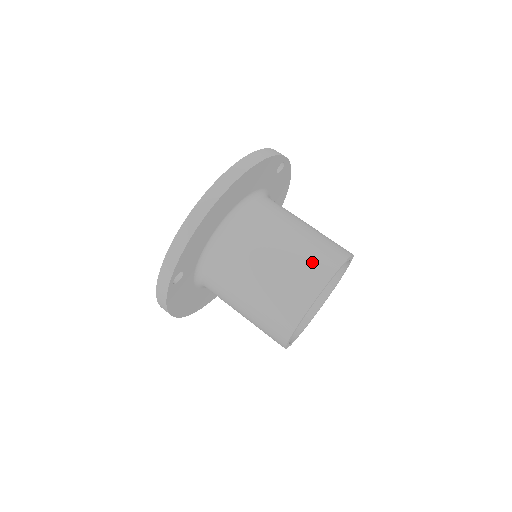
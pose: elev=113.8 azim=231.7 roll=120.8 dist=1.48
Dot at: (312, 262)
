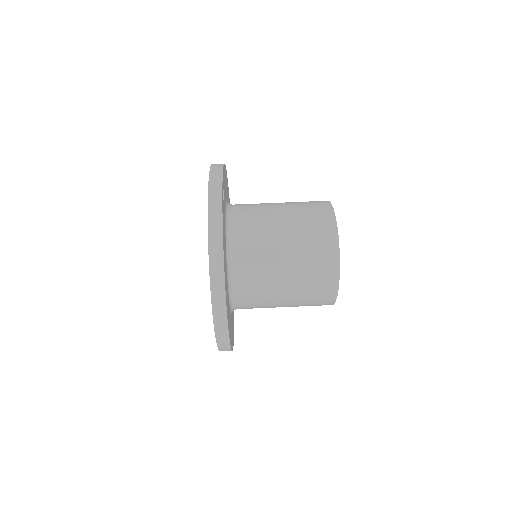
Dot at: (317, 265)
